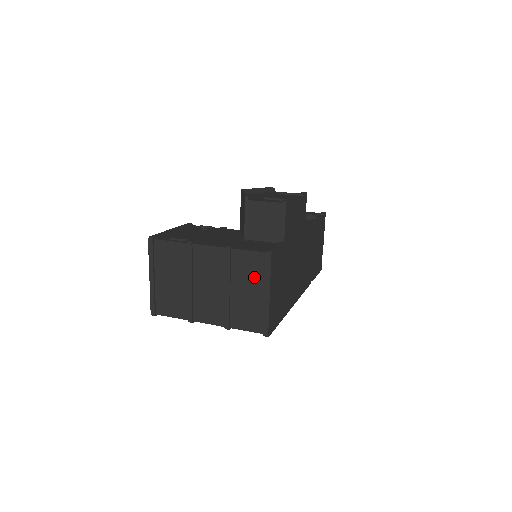
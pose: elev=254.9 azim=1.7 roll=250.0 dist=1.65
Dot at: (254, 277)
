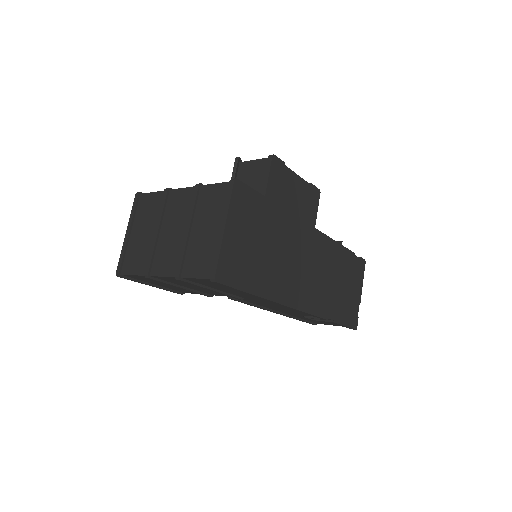
Dot at: (215, 211)
